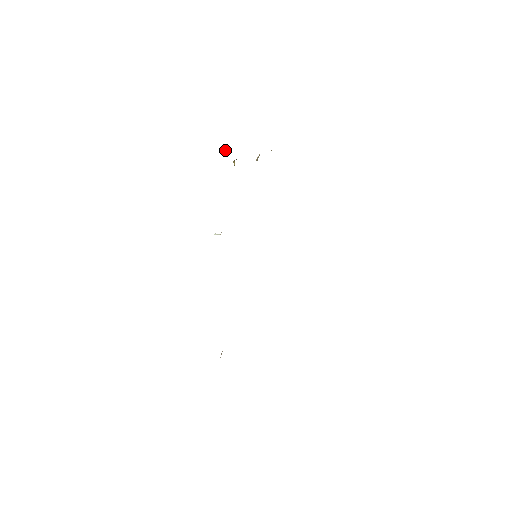
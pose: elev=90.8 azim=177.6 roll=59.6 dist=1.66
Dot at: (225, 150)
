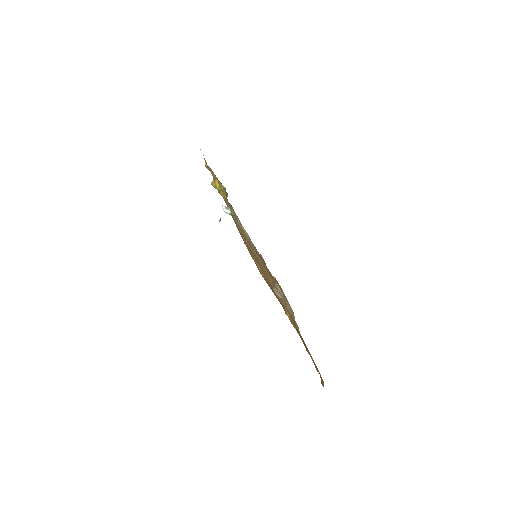
Dot at: (205, 165)
